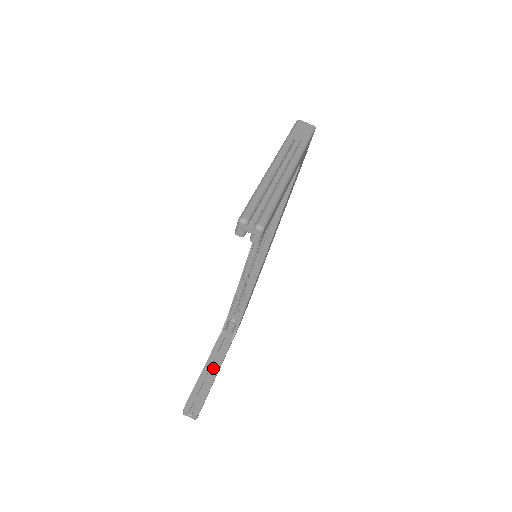
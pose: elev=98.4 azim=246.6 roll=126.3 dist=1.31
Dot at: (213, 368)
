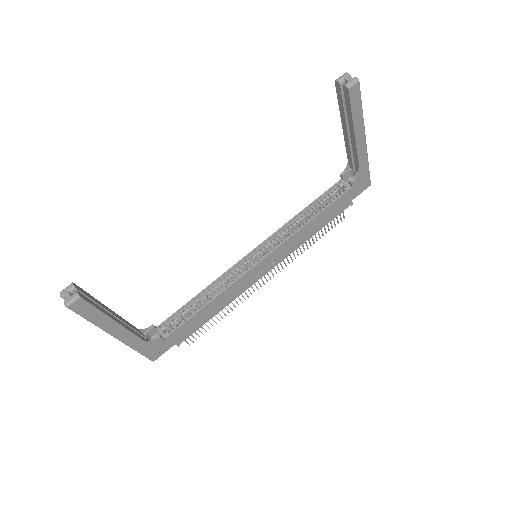
Dot at: (118, 319)
